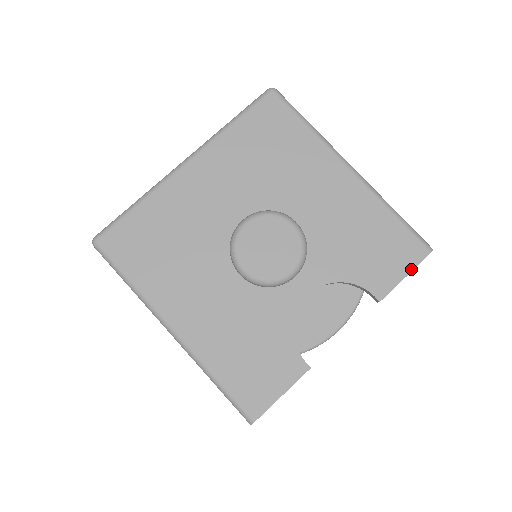
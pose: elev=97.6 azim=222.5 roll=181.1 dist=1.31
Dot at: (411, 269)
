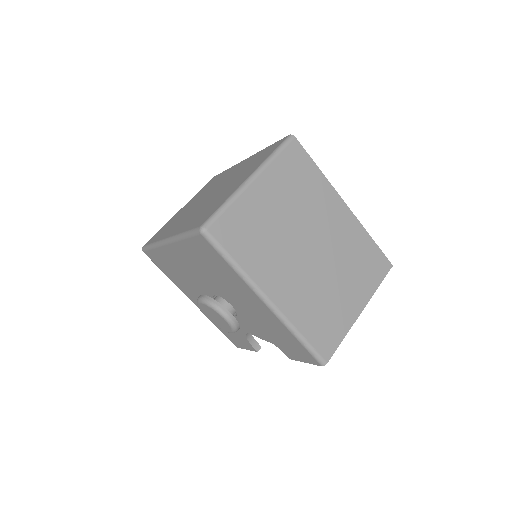
Dot at: occluded
